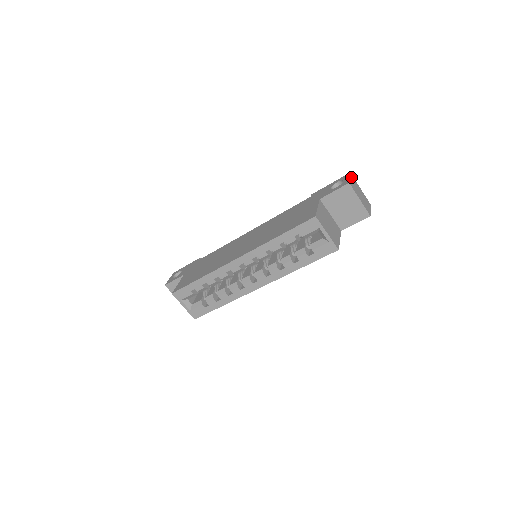
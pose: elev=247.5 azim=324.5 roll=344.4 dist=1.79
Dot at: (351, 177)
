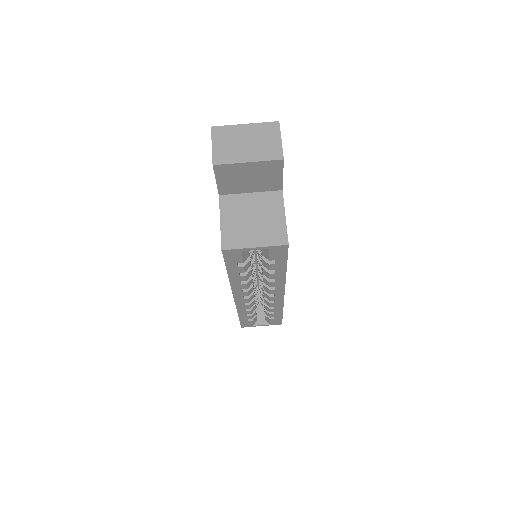
Dot at: (215, 137)
